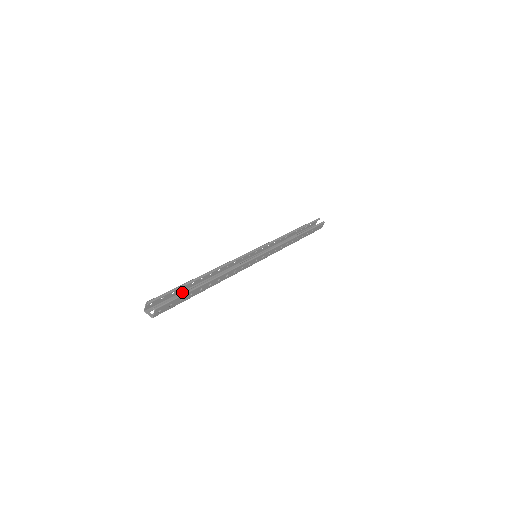
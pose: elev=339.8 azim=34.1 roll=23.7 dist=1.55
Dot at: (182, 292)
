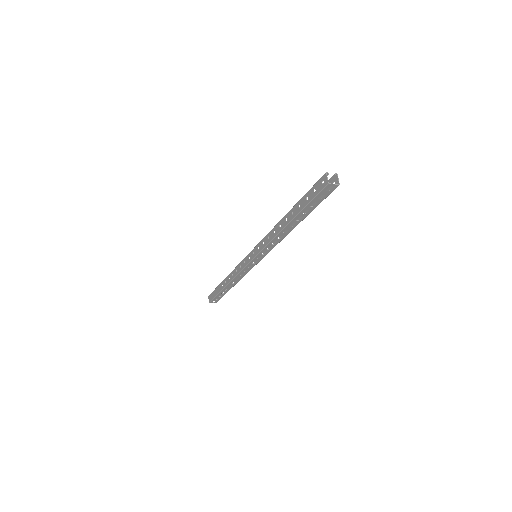
Dot at: (302, 211)
